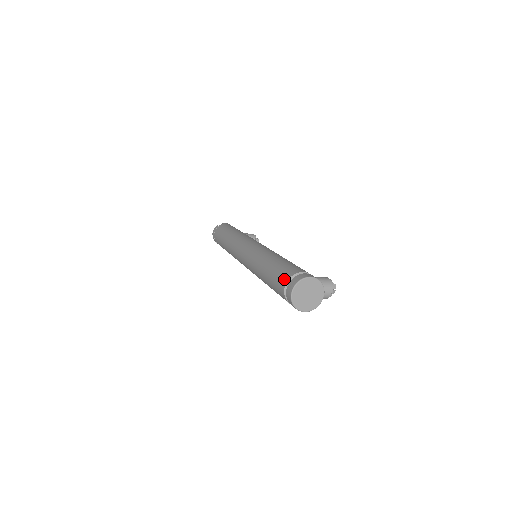
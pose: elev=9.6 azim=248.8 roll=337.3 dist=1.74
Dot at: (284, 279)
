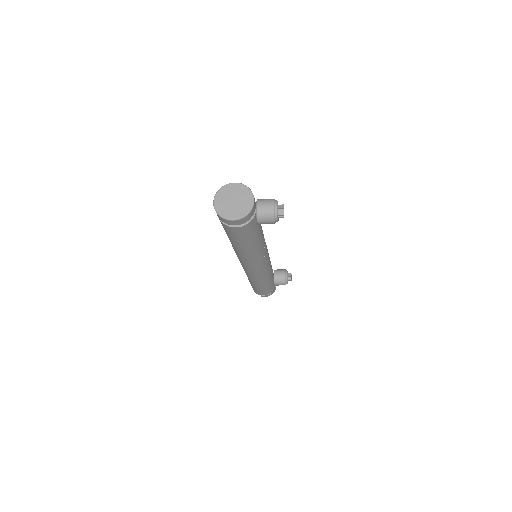
Dot at: occluded
